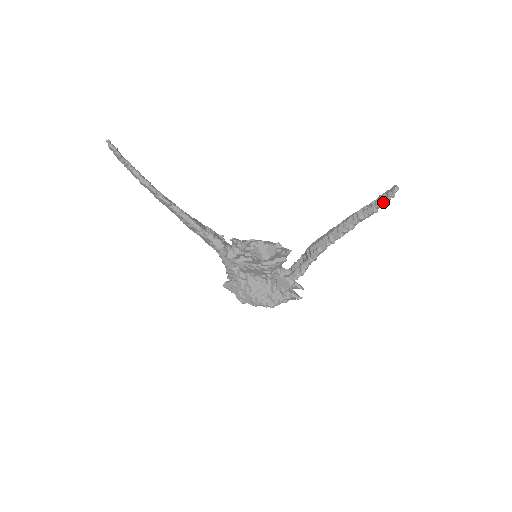
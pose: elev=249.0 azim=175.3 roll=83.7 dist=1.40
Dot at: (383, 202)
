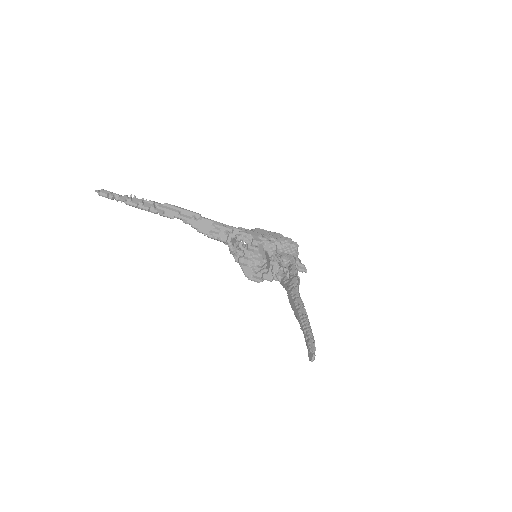
Dot at: (308, 350)
